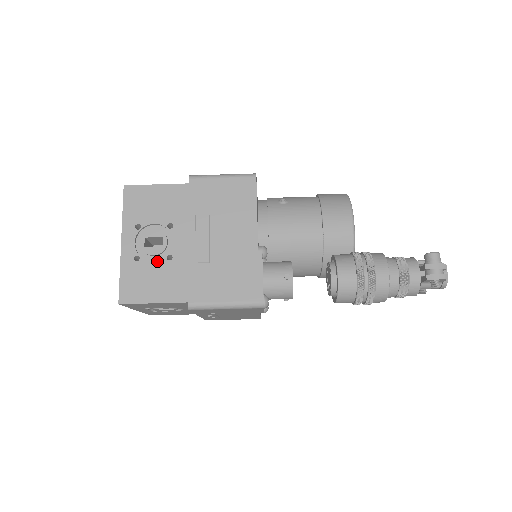
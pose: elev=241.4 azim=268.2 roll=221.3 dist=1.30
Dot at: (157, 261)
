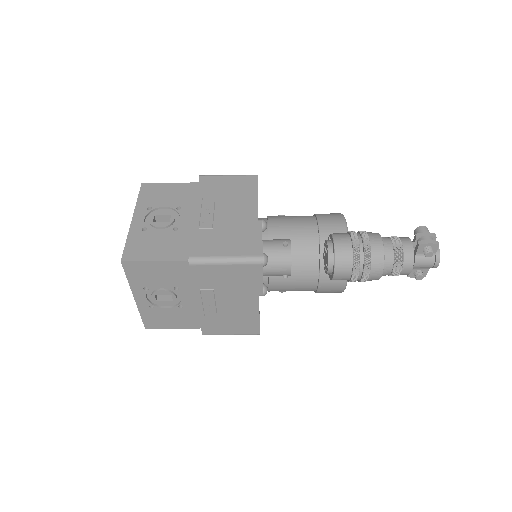
Dot at: (163, 231)
